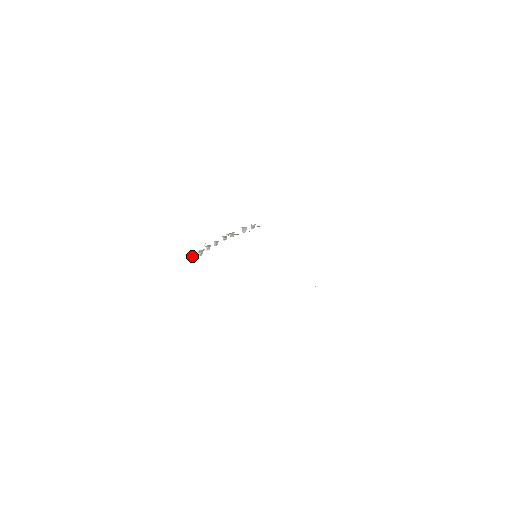
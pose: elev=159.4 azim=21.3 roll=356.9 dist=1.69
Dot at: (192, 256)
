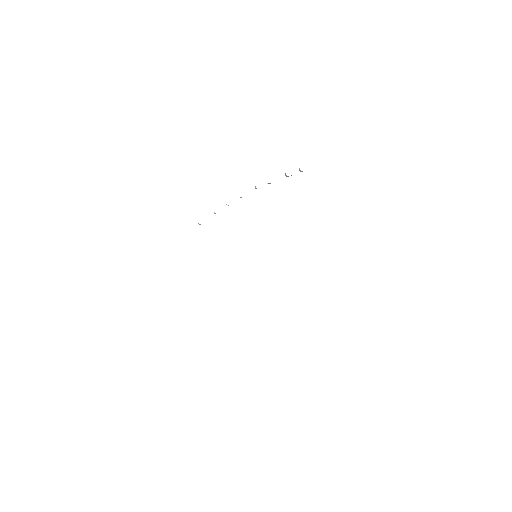
Dot at: occluded
